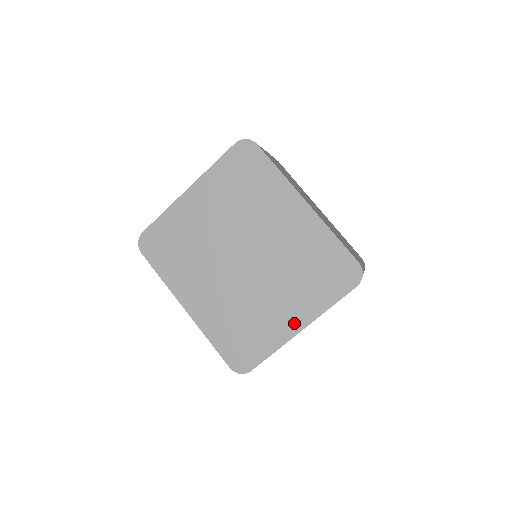
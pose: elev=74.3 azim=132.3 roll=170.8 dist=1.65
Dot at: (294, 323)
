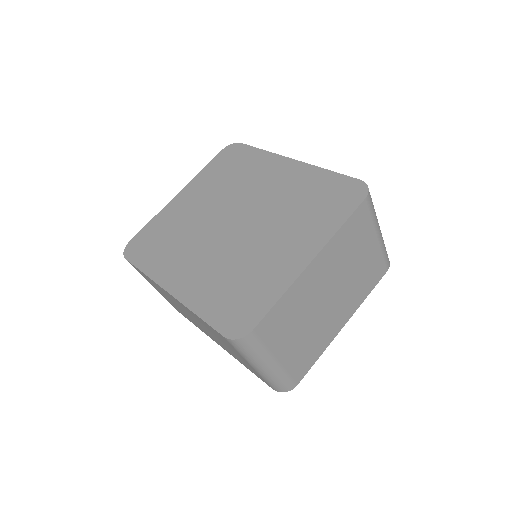
Dot at: (300, 257)
